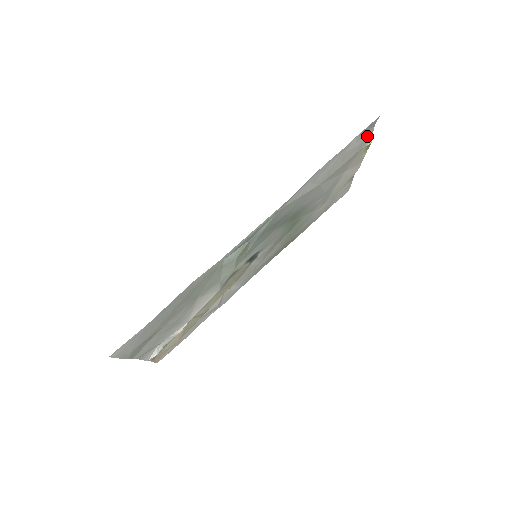
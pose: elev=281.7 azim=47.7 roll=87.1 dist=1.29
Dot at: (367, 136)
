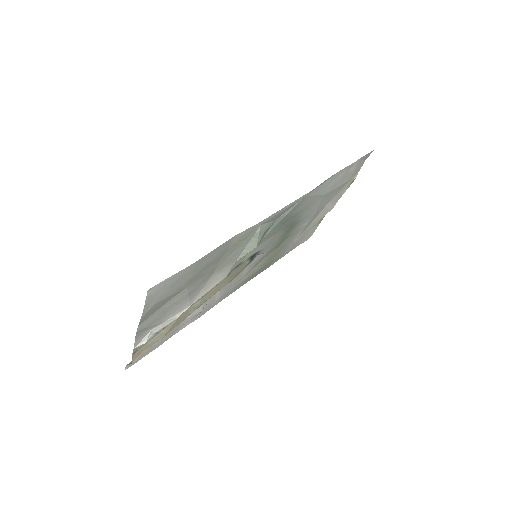
Dot at: (359, 167)
